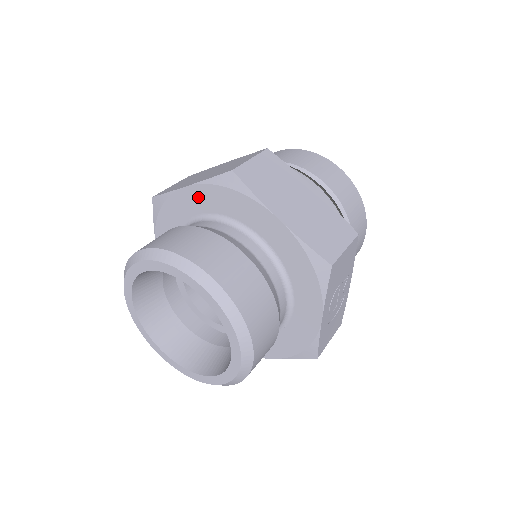
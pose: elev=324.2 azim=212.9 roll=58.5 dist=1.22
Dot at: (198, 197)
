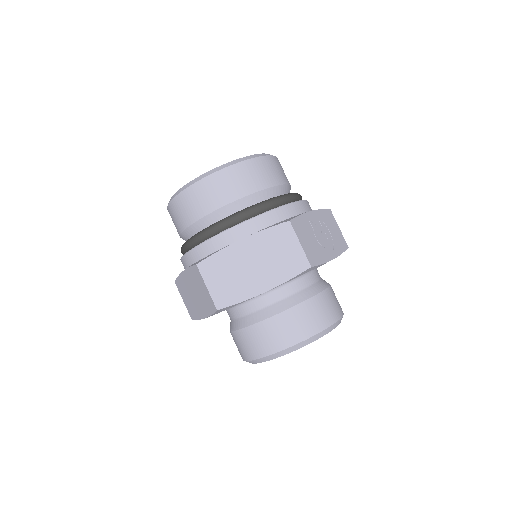
Dot at: occluded
